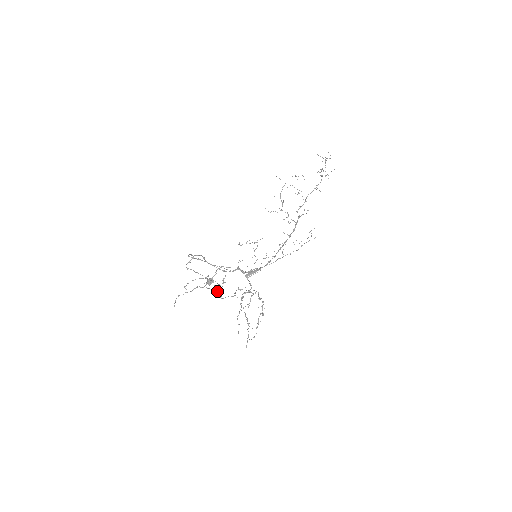
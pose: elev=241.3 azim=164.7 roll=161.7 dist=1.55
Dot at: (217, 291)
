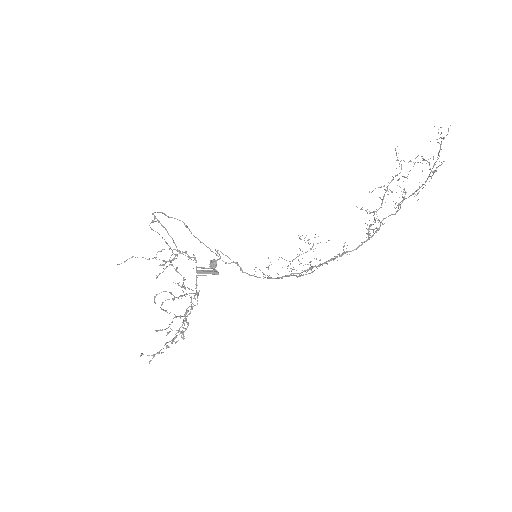
Dot at: occluded
